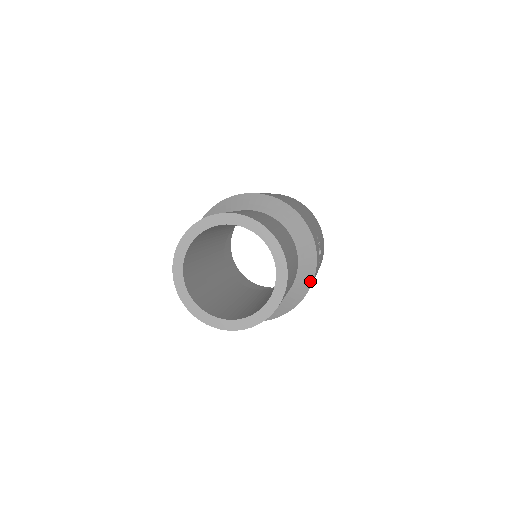
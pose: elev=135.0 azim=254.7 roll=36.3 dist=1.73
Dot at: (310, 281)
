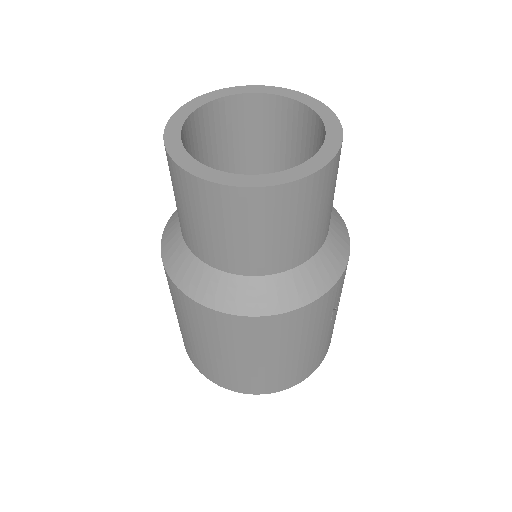
Dot at: (345, 255)
